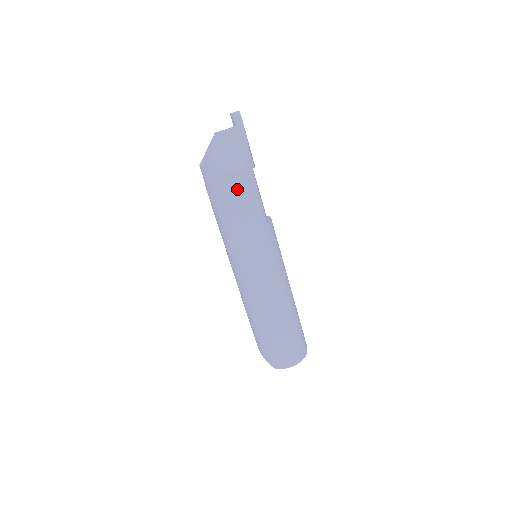
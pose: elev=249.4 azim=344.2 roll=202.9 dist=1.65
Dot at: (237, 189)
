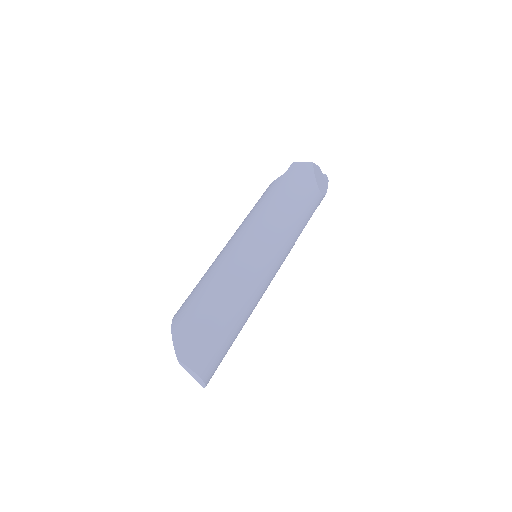
Dot at: (310, 196)
